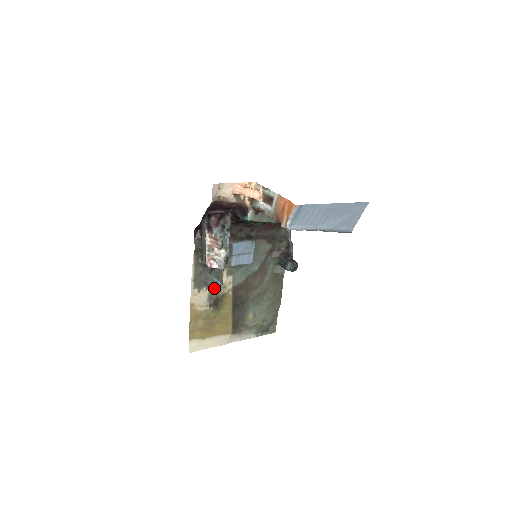
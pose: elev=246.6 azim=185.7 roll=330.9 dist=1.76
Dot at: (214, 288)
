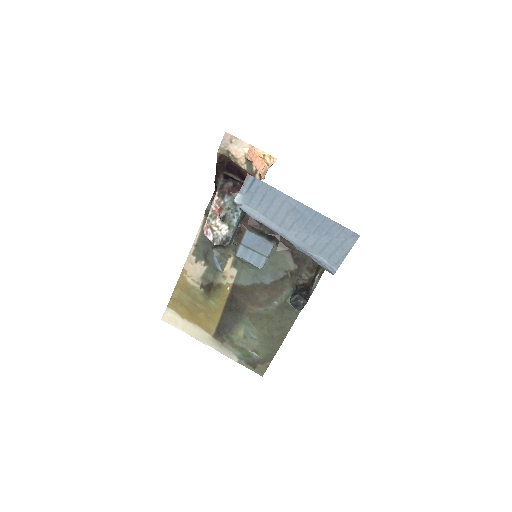
Dot at: (212, 269)
